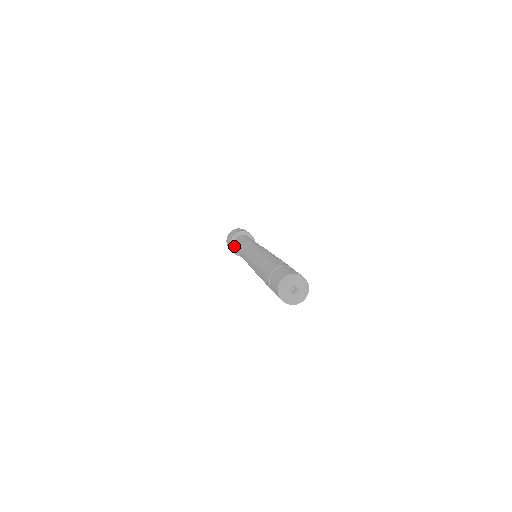
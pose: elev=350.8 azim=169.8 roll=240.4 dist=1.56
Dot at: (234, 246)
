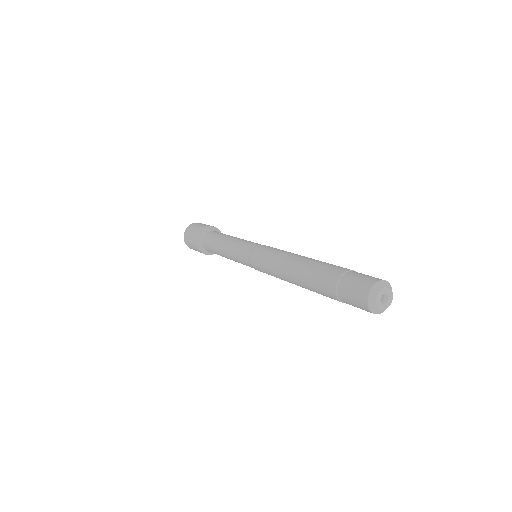
Dot at: (204, 244)
